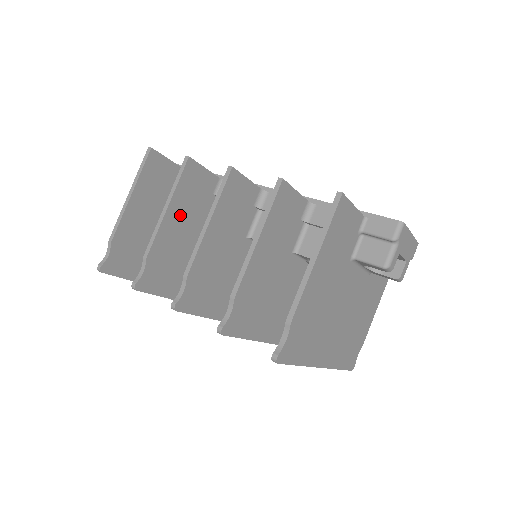
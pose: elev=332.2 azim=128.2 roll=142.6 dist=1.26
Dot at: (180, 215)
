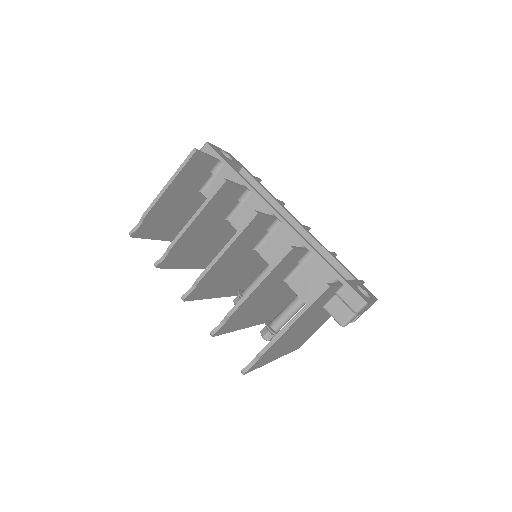
Dot at: (205, 218)
